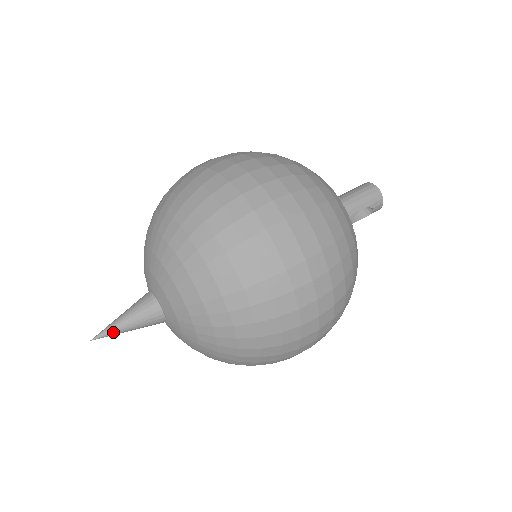
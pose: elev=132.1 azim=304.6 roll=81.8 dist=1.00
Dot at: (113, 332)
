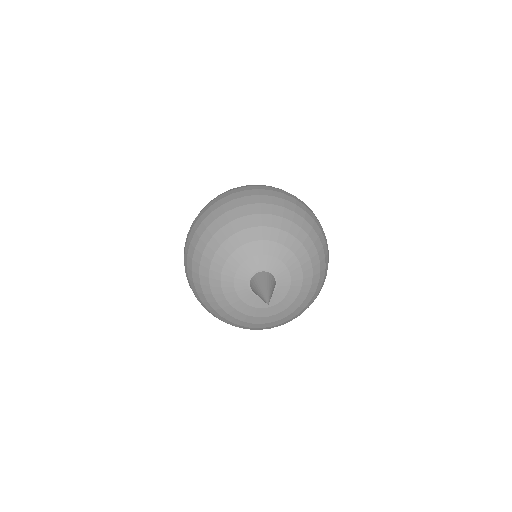
Dot at: (270, 296)
